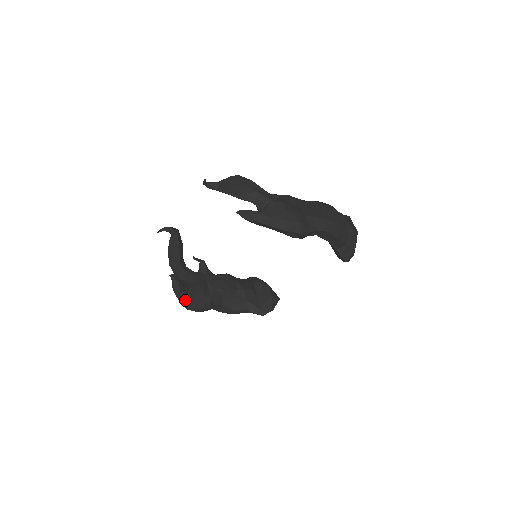
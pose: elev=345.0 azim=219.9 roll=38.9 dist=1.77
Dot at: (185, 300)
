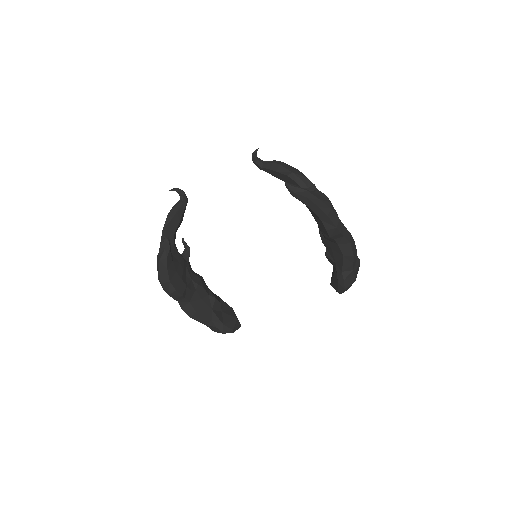
Dot at: (165, 271)
